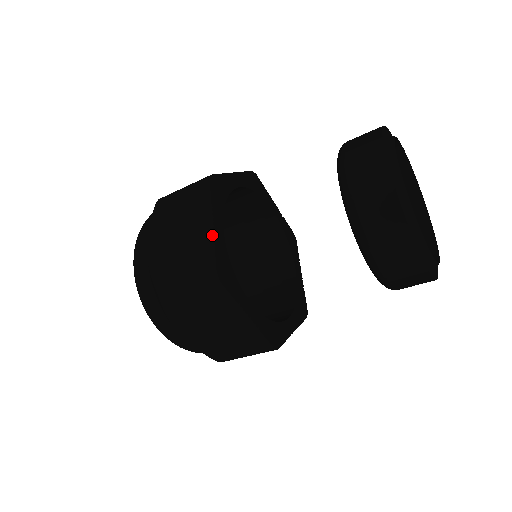
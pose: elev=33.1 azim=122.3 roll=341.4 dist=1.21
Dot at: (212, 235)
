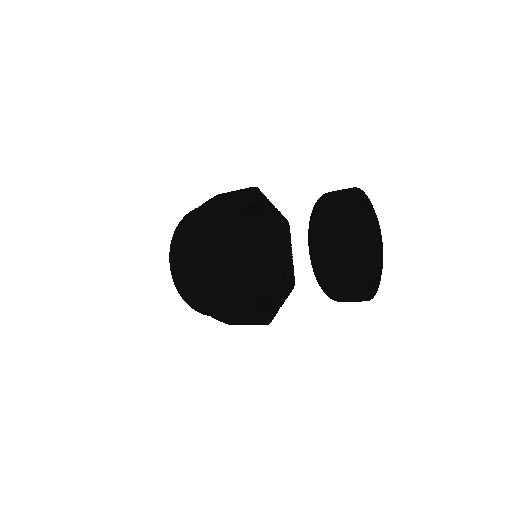
Dot at: (252, 315)
